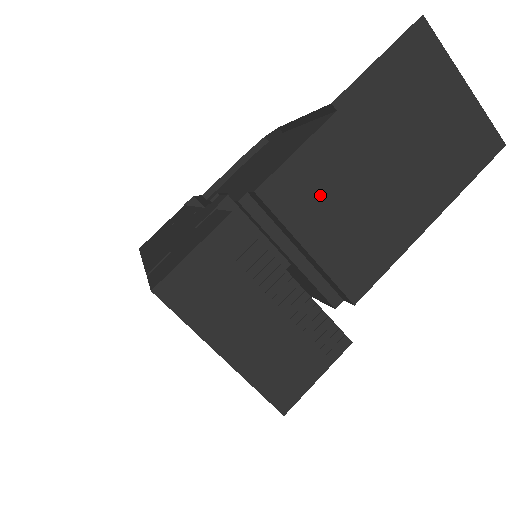
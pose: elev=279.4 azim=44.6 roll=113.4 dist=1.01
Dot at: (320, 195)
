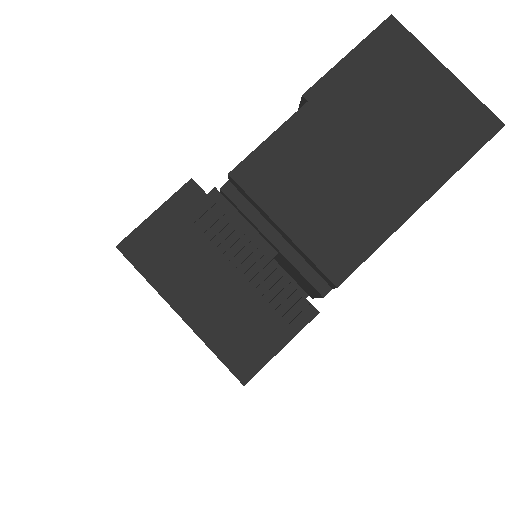
Dot at: (294, 177)
